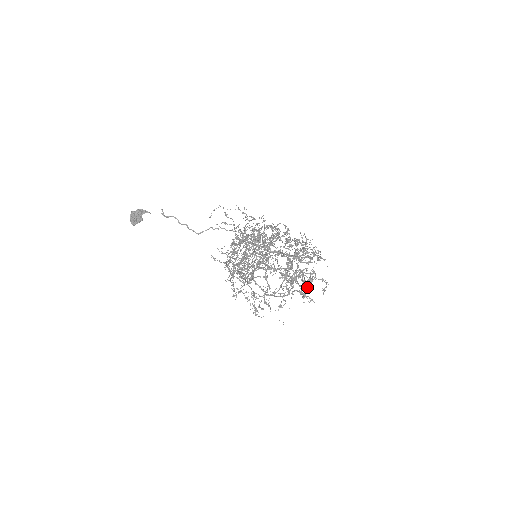
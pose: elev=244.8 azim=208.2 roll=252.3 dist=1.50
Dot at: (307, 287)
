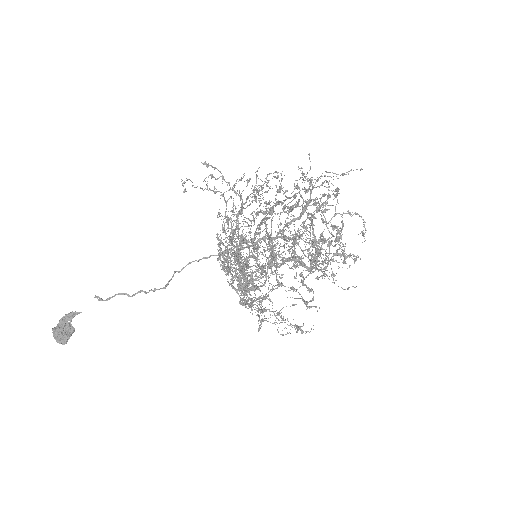
Dot at: (342, 243)
